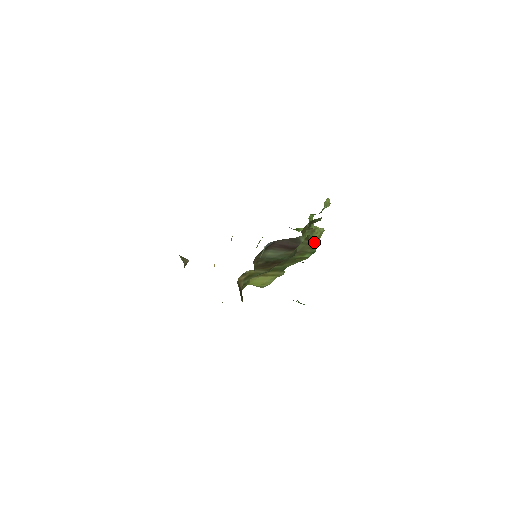
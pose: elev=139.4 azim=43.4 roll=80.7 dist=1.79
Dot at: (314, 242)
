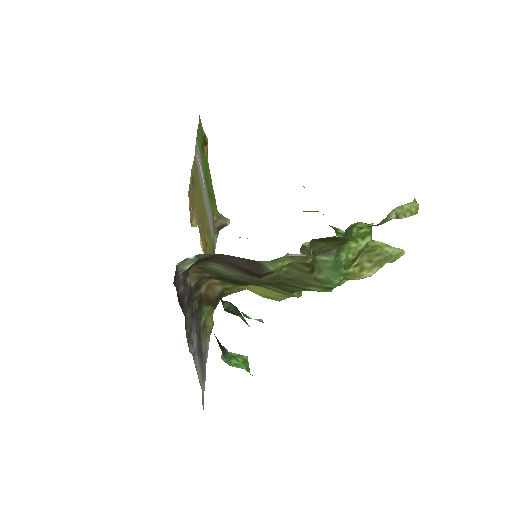
Dot at: (339, 271)
